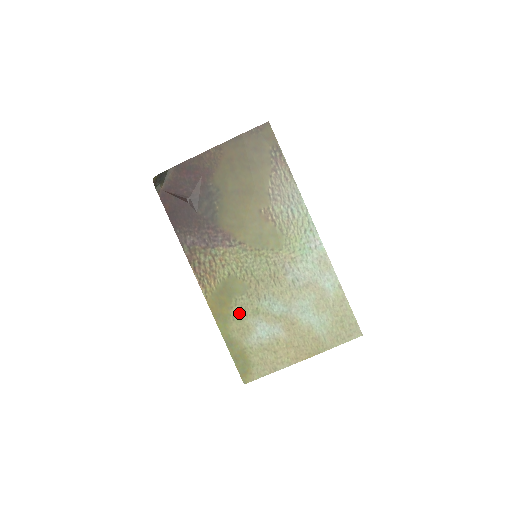
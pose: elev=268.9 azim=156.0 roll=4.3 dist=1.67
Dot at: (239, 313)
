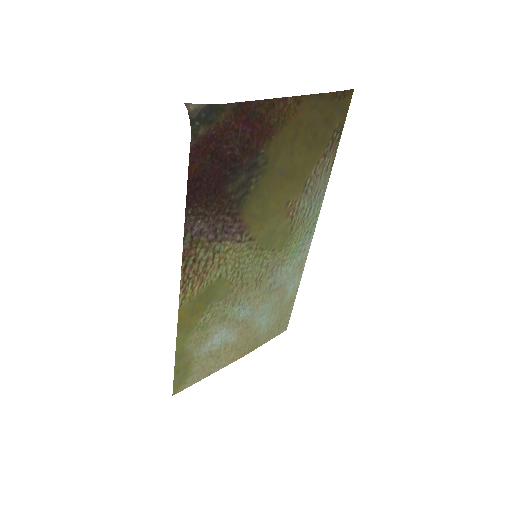
Dot at: (207, 321)
